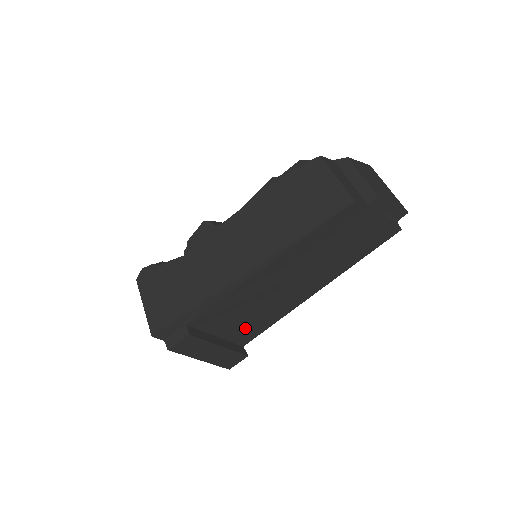
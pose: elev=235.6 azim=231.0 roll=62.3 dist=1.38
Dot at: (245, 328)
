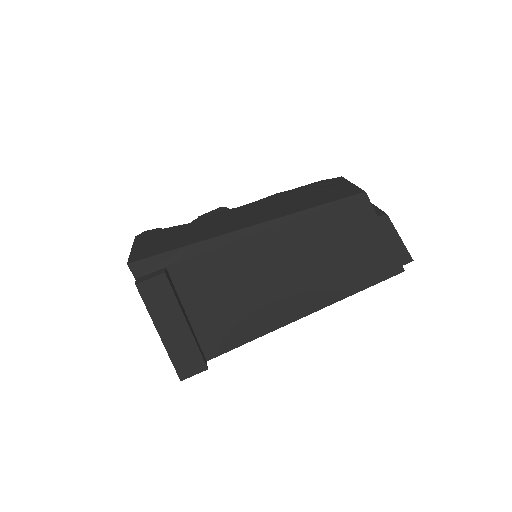
Dot at: (218, 325)
